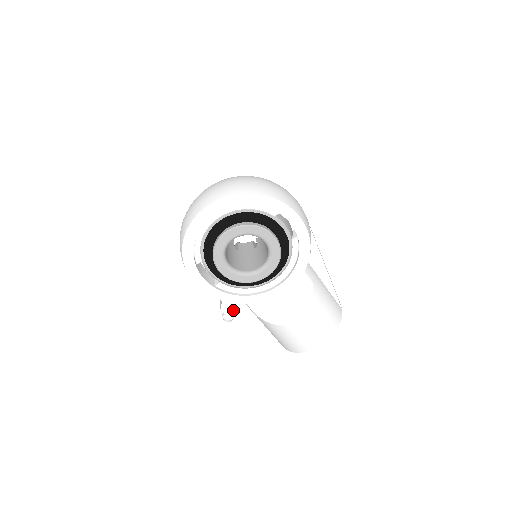
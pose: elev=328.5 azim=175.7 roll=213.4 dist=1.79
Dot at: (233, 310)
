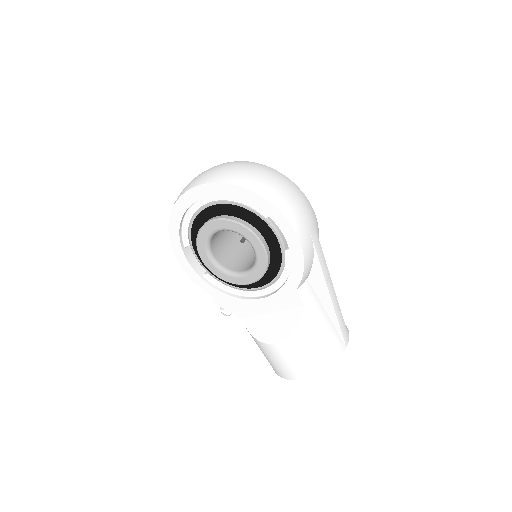
Dot at: (226, 306)
